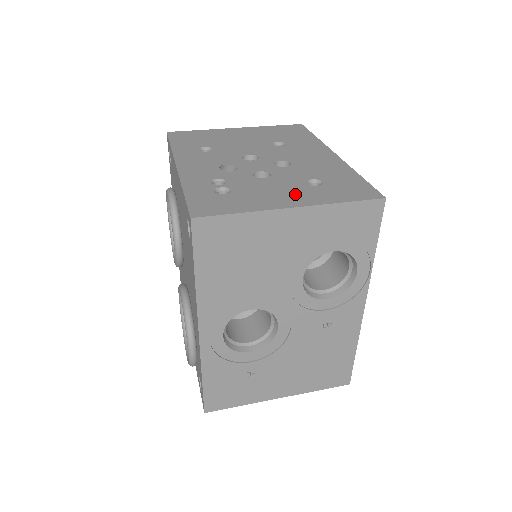
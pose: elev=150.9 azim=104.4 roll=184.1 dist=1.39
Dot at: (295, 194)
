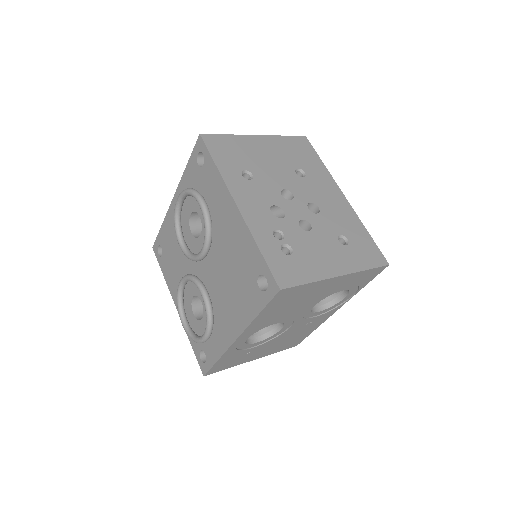
Dot at: (336, 257)
